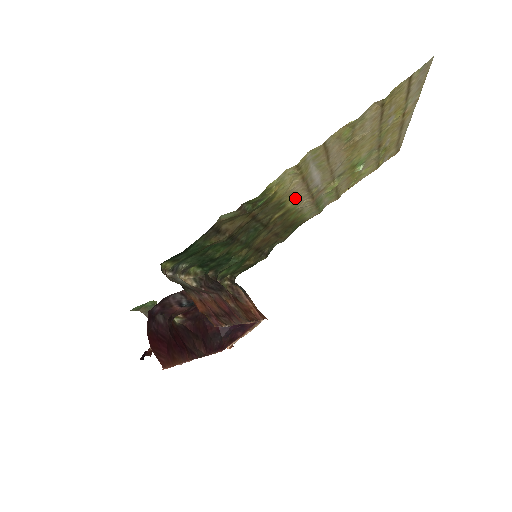
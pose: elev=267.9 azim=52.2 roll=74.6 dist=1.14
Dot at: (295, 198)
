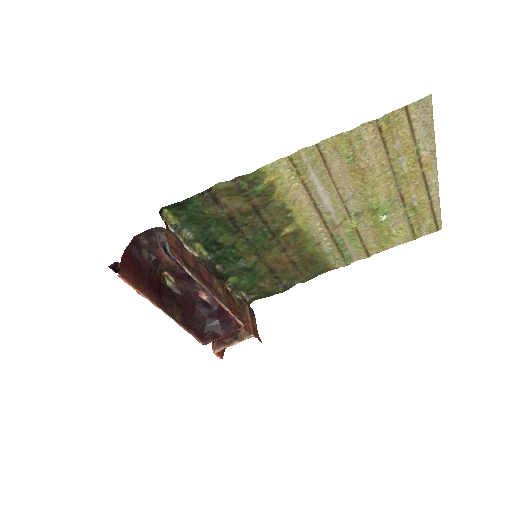
Dot at: (304, 215)
